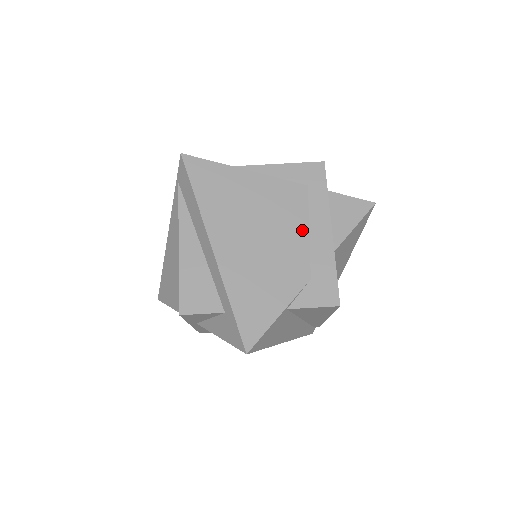
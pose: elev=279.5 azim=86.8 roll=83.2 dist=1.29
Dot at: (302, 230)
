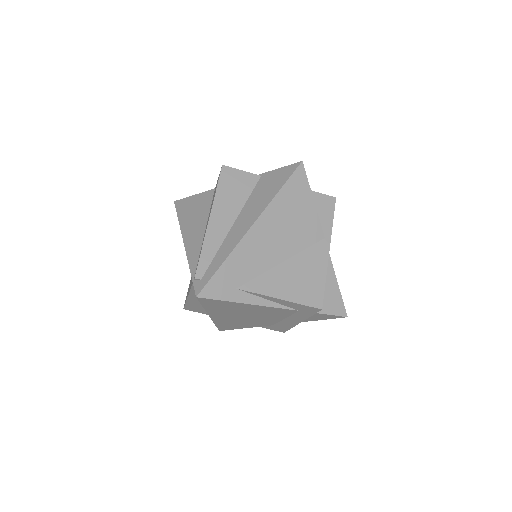
Dot at: (280, 318)
